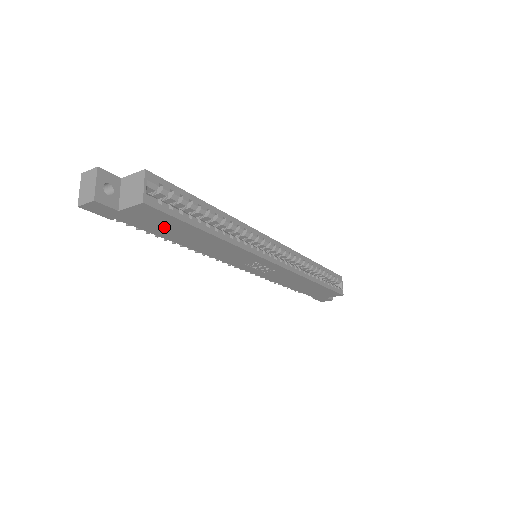
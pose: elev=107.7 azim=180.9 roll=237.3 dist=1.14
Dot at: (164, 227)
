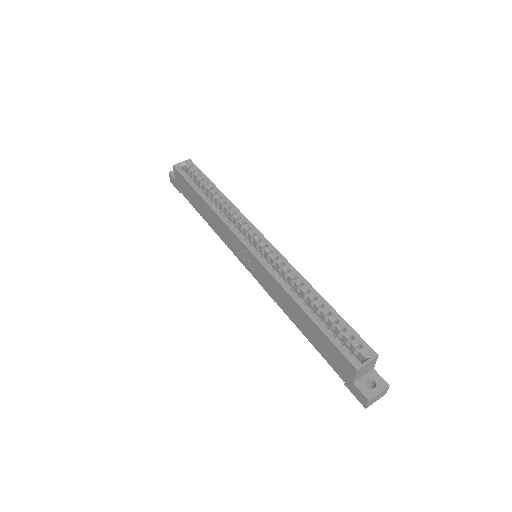
Dot at: (190, 194)
